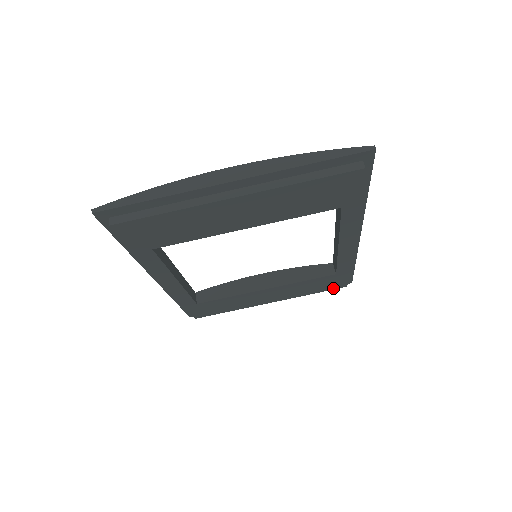
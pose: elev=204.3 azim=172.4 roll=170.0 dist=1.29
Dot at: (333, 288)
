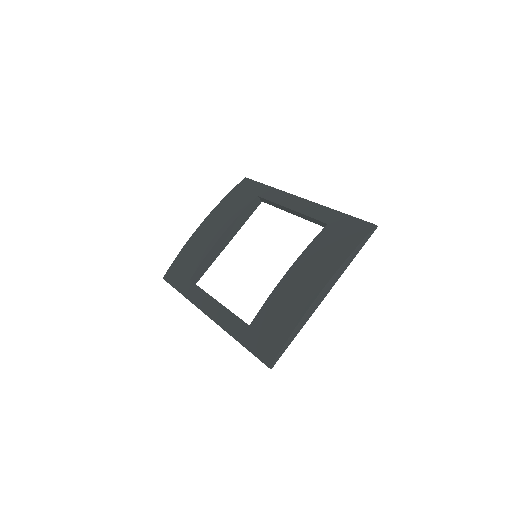
Dot at: occluded
